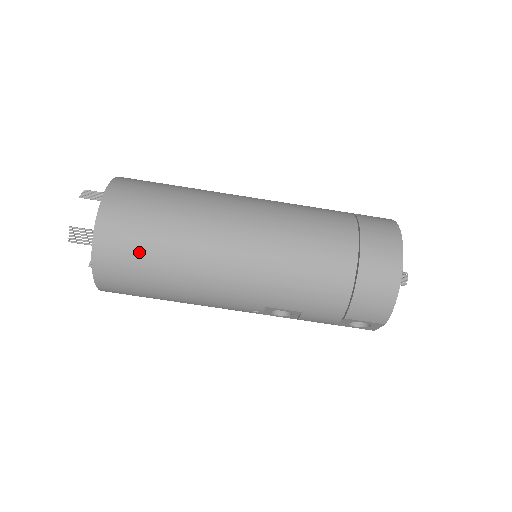
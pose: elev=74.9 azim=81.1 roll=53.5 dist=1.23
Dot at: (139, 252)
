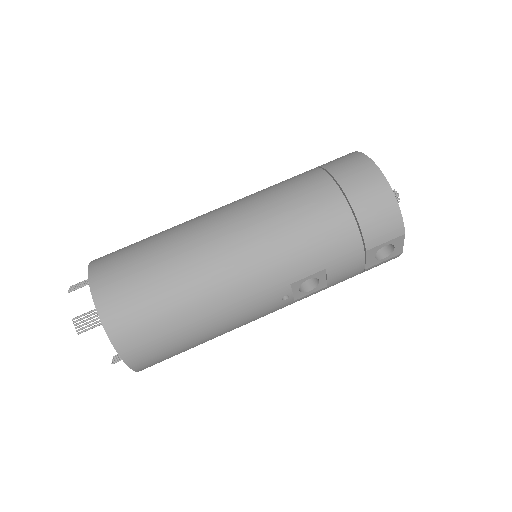
Dot at: (146, 299)
